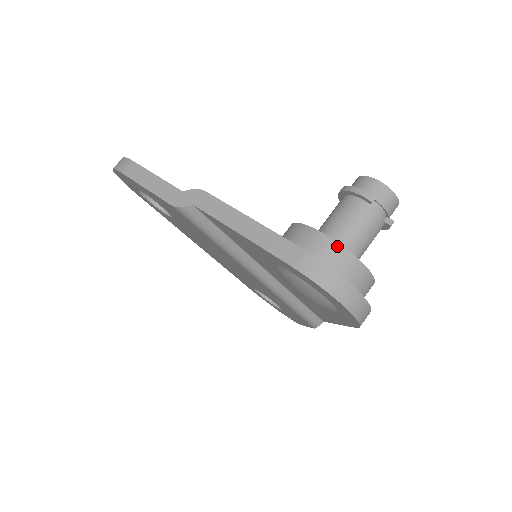
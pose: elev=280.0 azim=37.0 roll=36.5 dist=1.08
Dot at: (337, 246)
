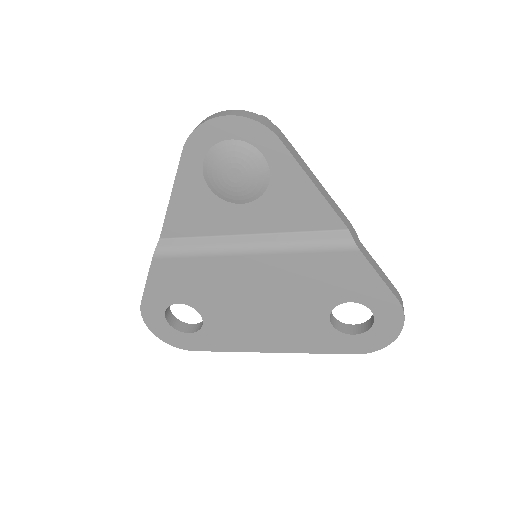
Dot at: occluded
